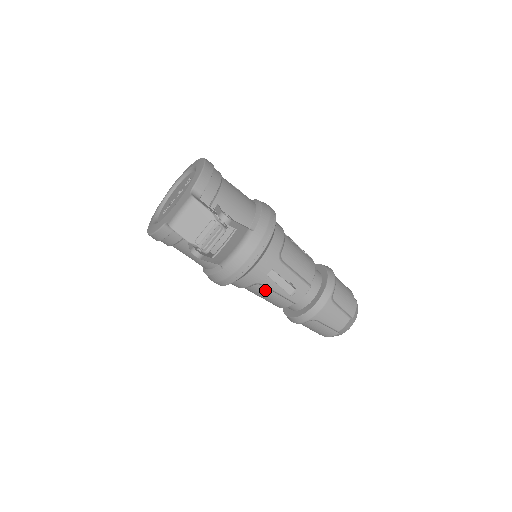
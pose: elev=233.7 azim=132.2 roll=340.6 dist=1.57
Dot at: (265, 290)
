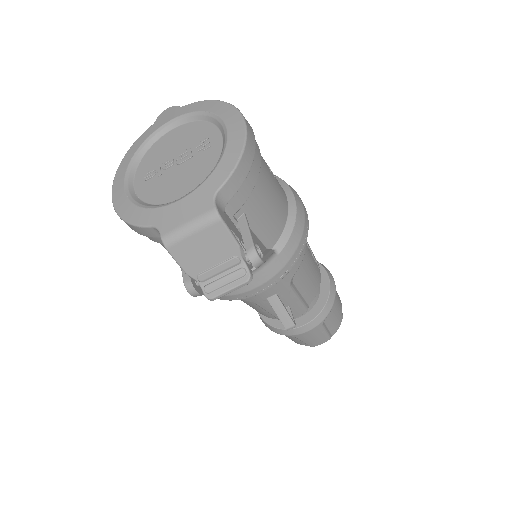
Dot at: (253, 304)
